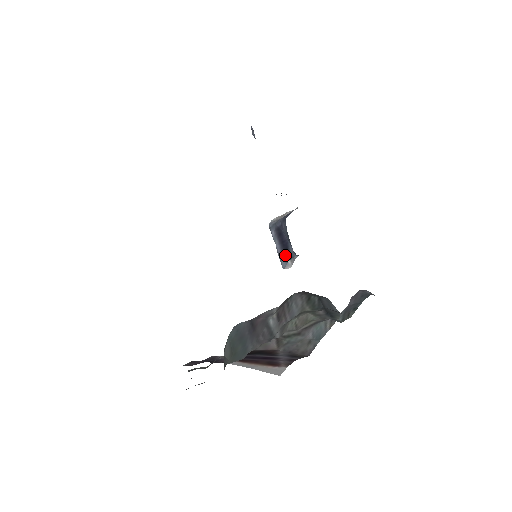
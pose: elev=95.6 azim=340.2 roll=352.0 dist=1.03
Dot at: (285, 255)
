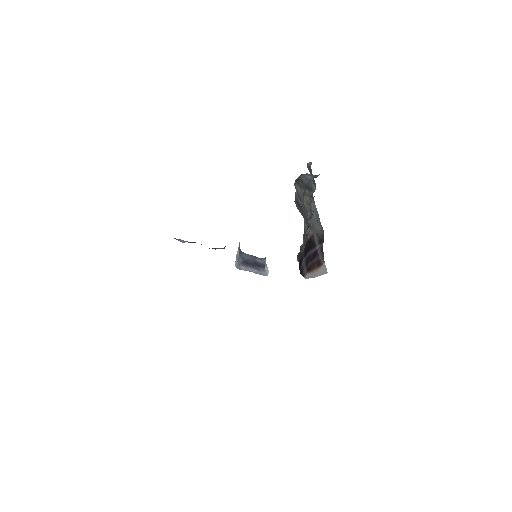
Dot at: (260, 268)
